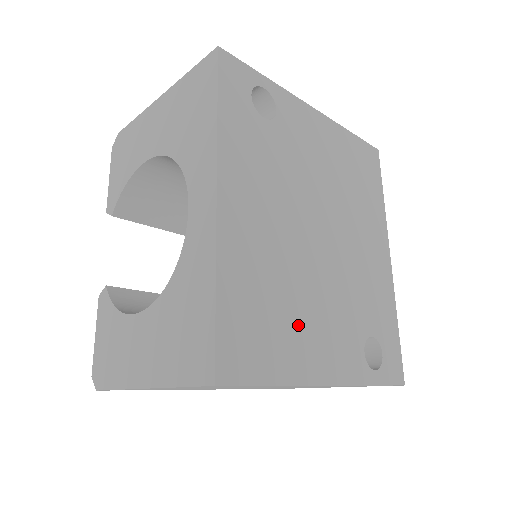
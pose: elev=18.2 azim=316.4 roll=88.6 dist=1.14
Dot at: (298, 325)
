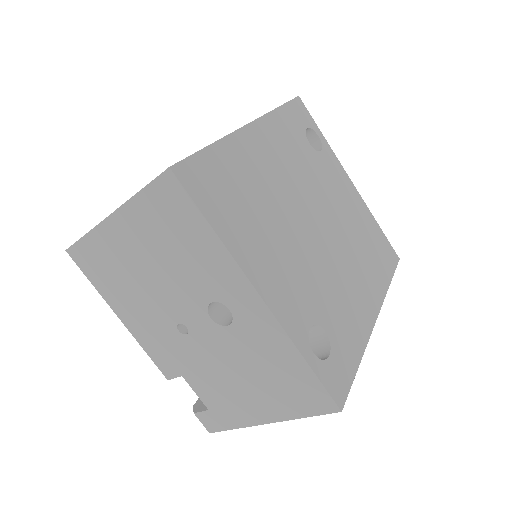
Dot at: (259, 233)
